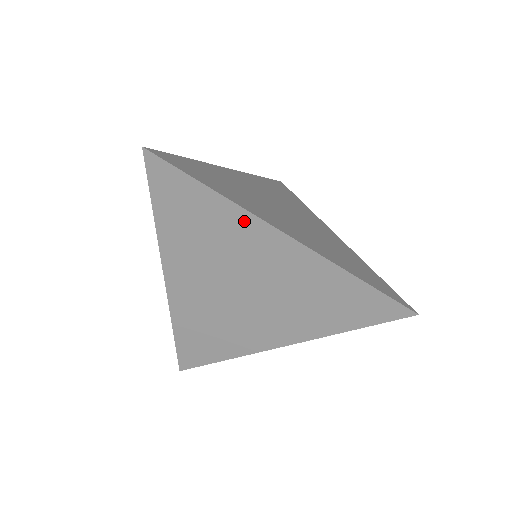
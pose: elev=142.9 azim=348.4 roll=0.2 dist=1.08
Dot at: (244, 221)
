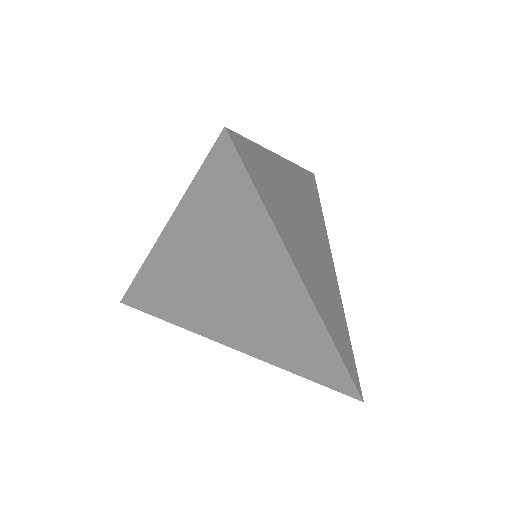
Dot at: (275, 251)
